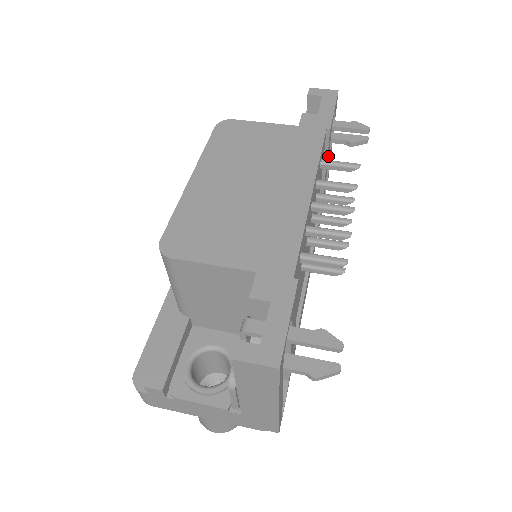
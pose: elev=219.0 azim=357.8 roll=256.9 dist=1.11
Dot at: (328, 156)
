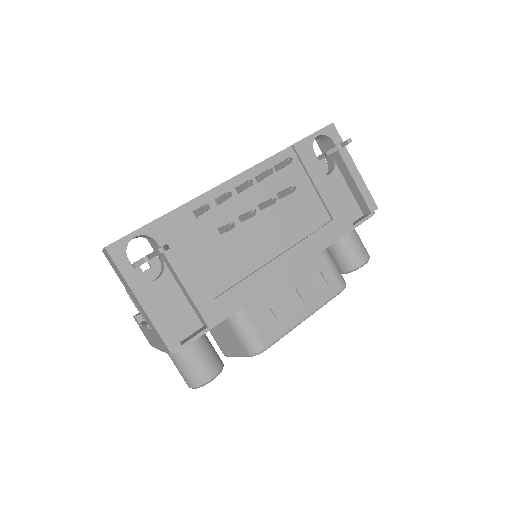
Dot at: (322, 172)
